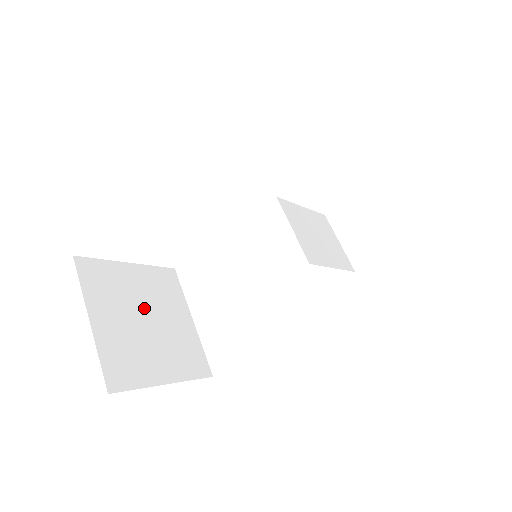
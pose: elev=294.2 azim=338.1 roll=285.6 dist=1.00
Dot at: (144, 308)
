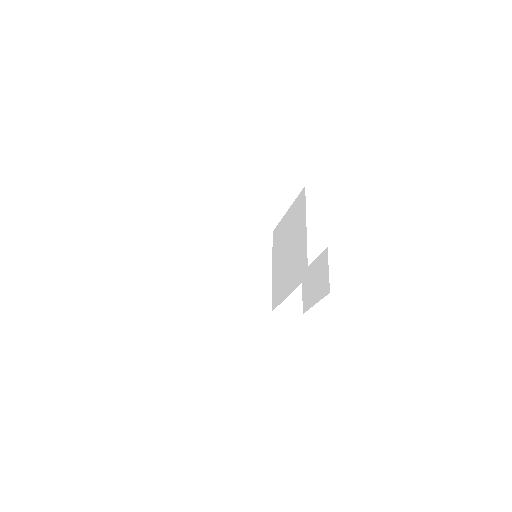
Dot at: occluded
